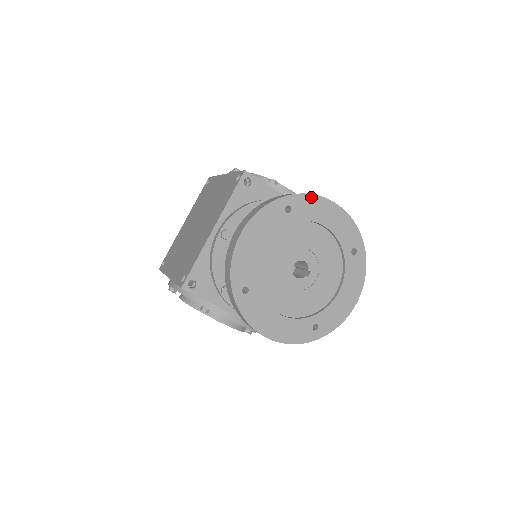
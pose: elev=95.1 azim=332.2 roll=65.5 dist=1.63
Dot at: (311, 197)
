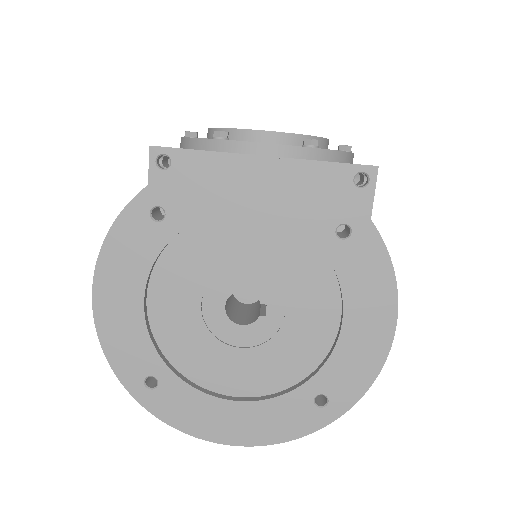
Dot at: (192, 169)
